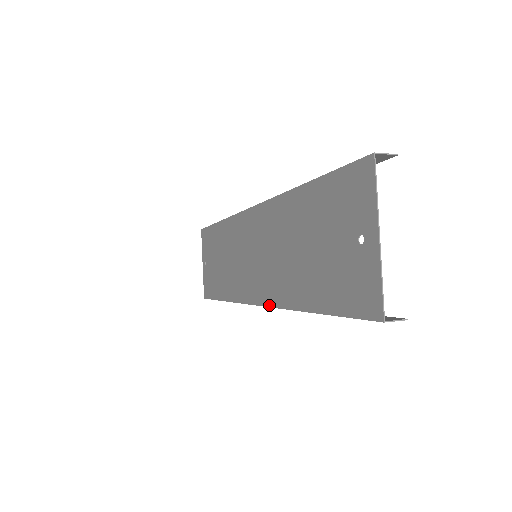
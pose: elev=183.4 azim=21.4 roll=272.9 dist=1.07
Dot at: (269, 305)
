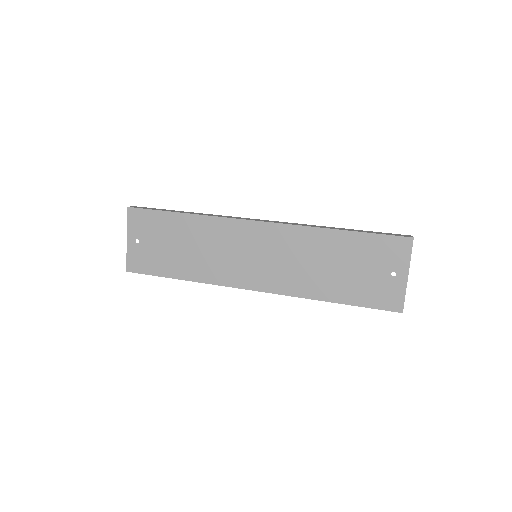
Dot at: (277, 293)
